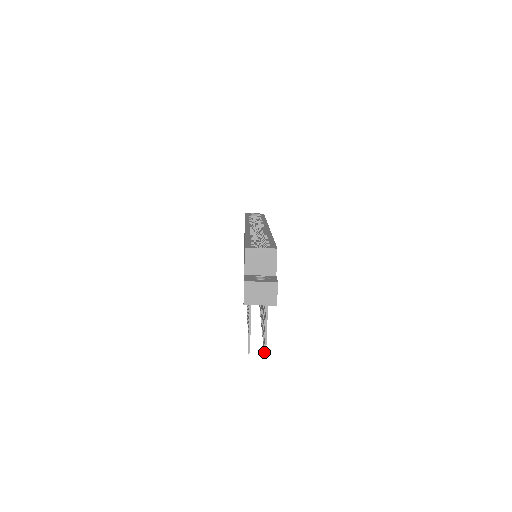
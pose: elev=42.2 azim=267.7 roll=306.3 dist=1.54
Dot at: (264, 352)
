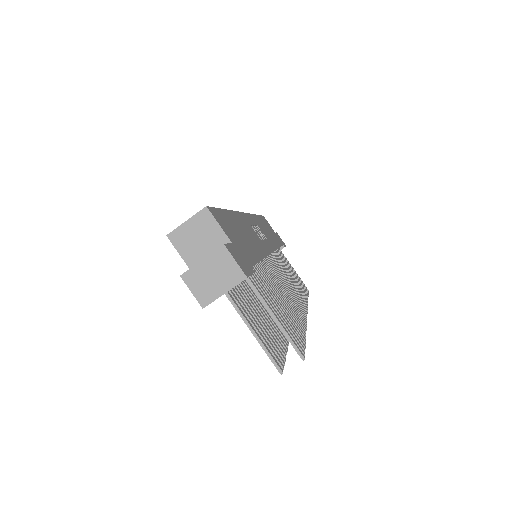
Dot at: occluded
